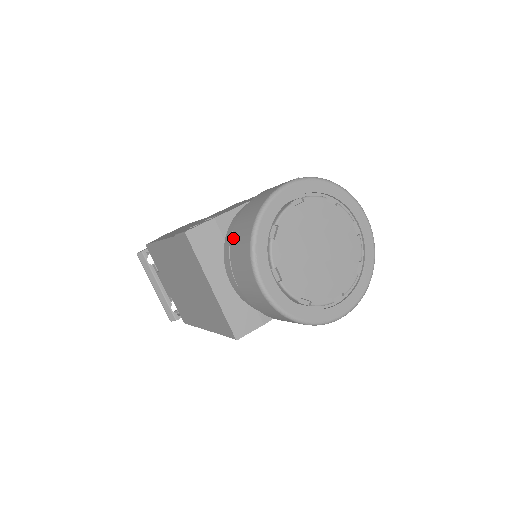
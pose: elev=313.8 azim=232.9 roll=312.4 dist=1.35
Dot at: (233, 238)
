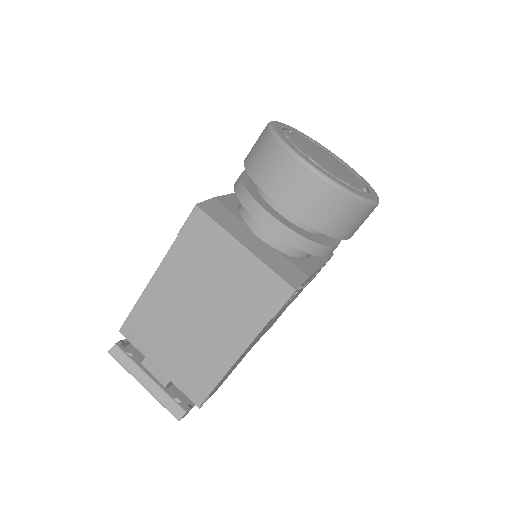
Dot at: (252, 170)
